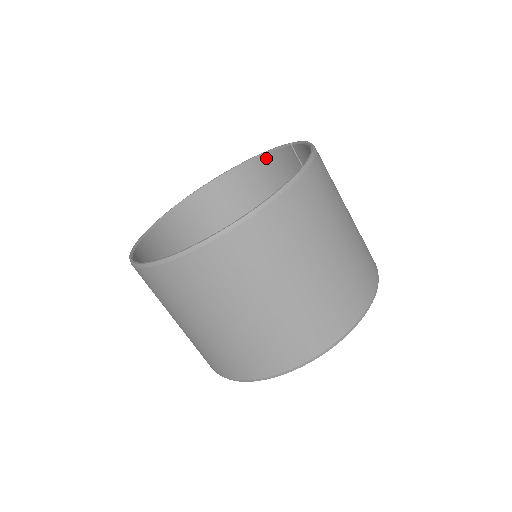
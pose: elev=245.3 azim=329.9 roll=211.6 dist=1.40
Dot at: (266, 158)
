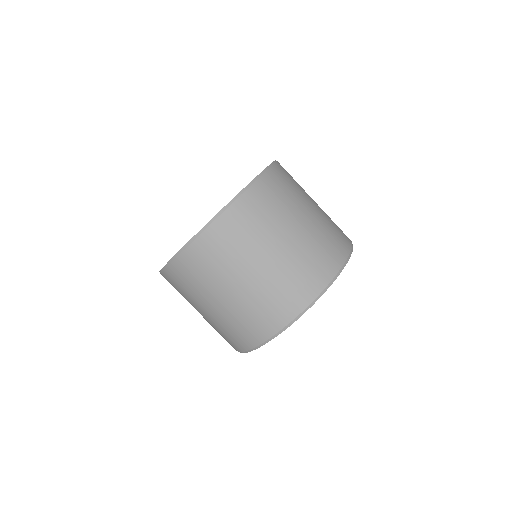
Dot at: occluded
